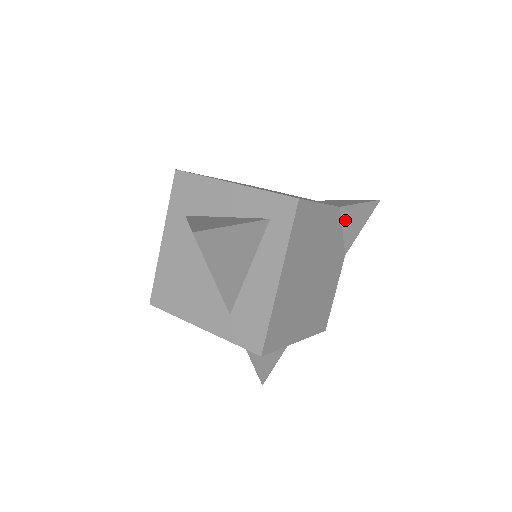
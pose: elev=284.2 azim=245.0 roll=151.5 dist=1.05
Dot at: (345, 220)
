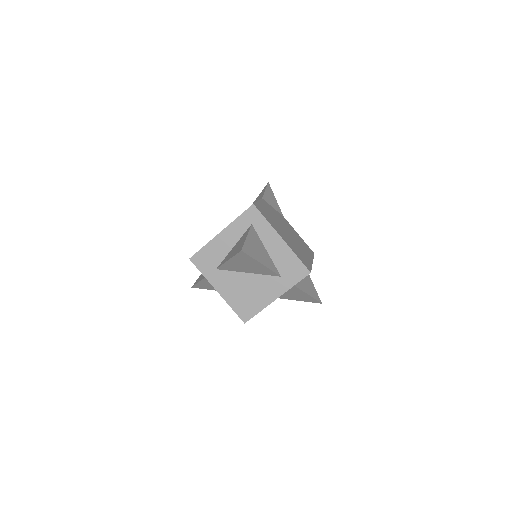
Dot at: (269, 202)
